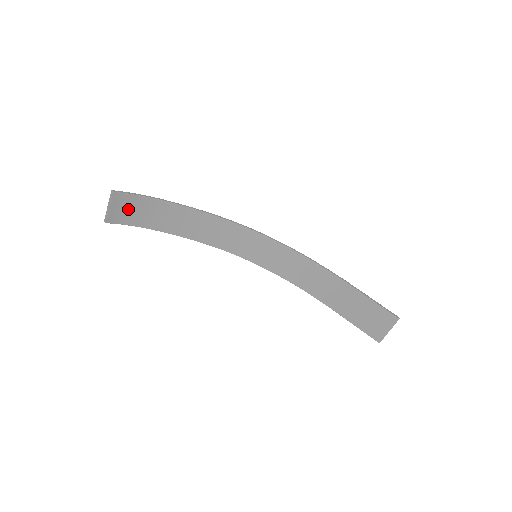
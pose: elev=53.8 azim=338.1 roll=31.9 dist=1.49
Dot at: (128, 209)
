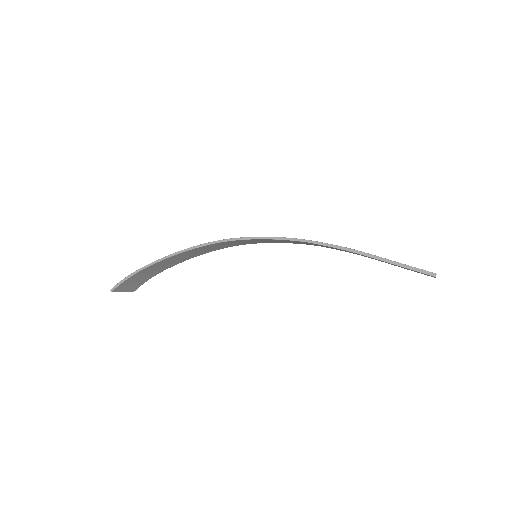
Dot at: (135, 281)
